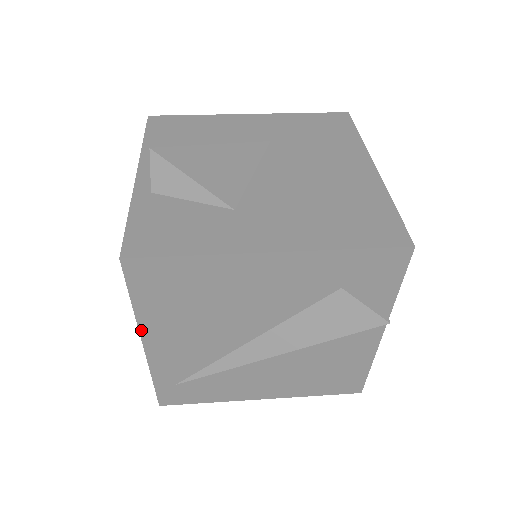
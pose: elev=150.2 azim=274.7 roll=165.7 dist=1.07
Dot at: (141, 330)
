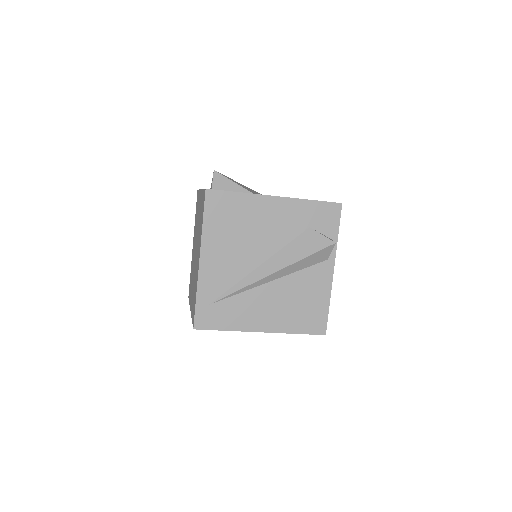
Dot at: (202, 245)
